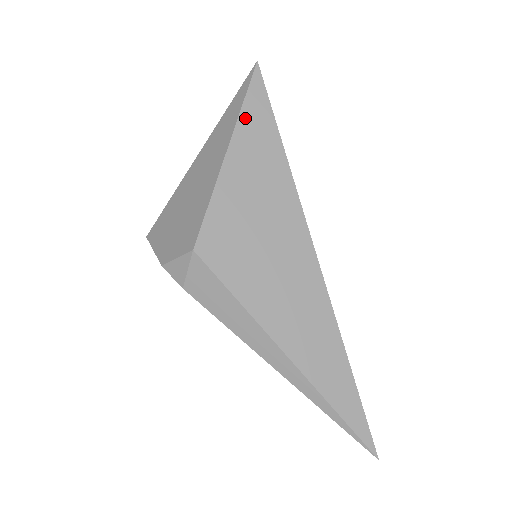
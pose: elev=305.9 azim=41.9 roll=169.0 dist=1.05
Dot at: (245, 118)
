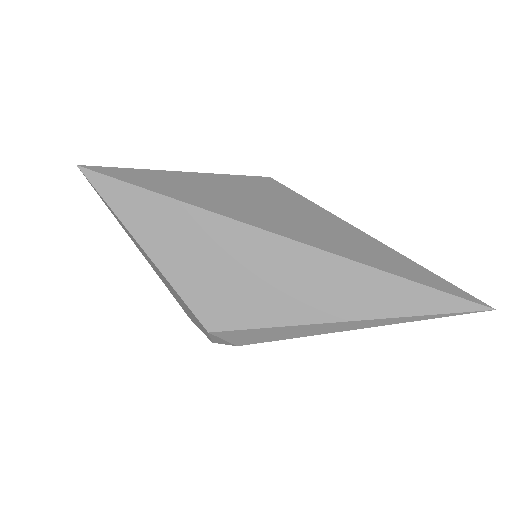
Dot at: (123, 214)
